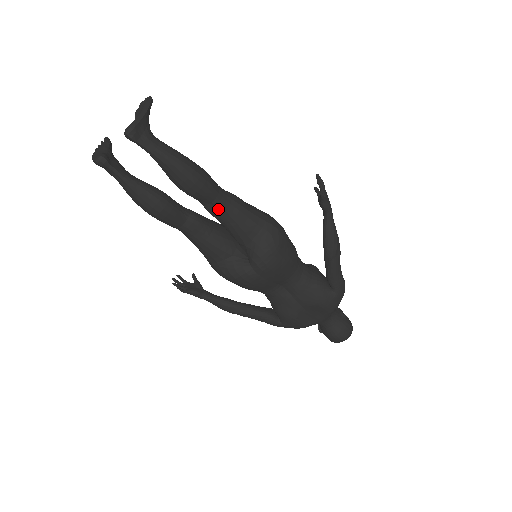
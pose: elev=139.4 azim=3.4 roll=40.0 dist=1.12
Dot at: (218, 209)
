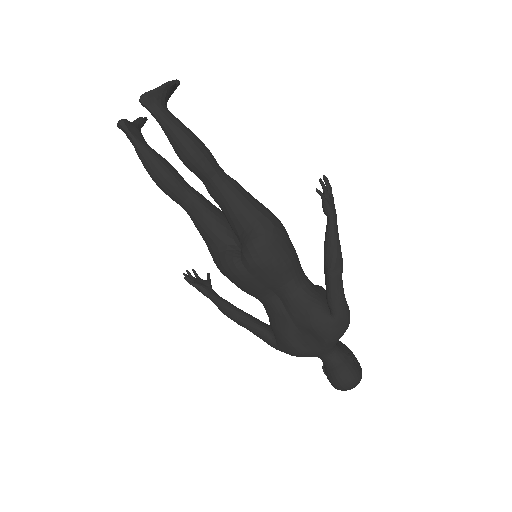
Dot at: (215, 189)
